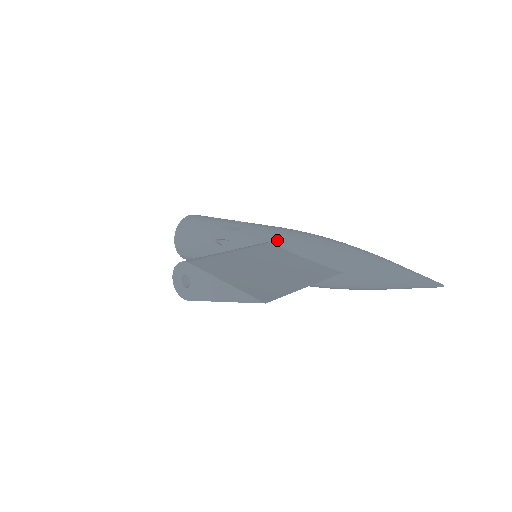
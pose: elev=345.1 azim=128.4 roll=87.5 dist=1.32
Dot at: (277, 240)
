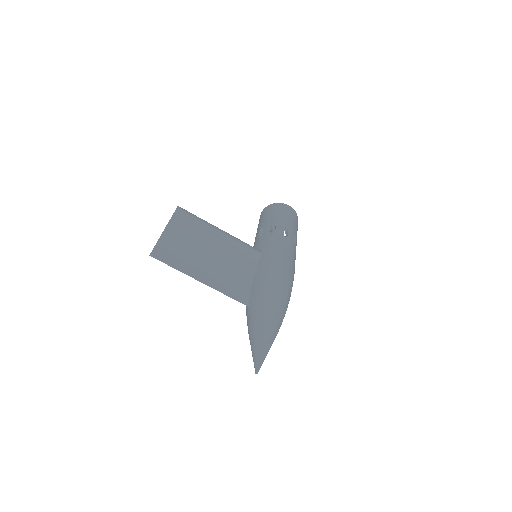
Dot at: (264, 256)
